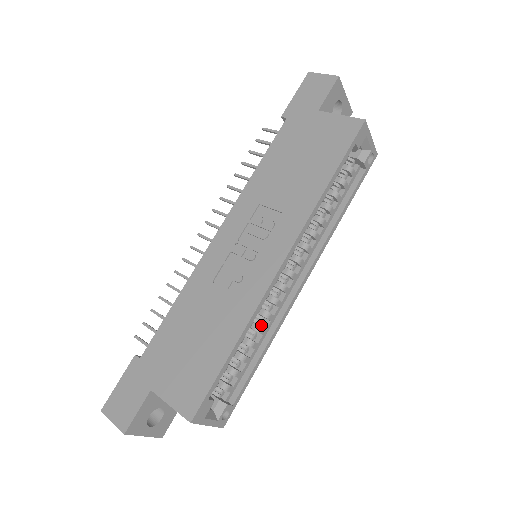
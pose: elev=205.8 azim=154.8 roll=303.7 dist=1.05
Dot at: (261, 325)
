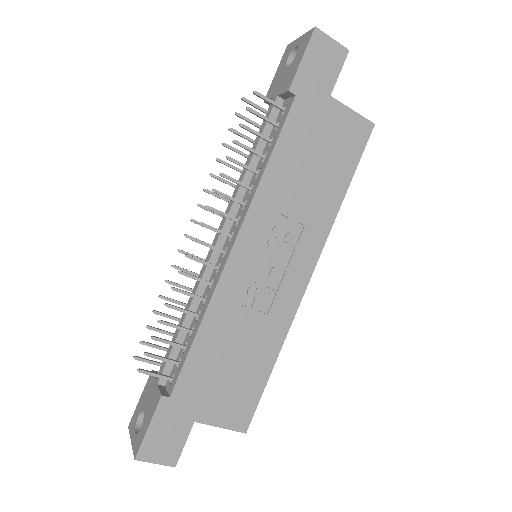
Dot at: occluded
